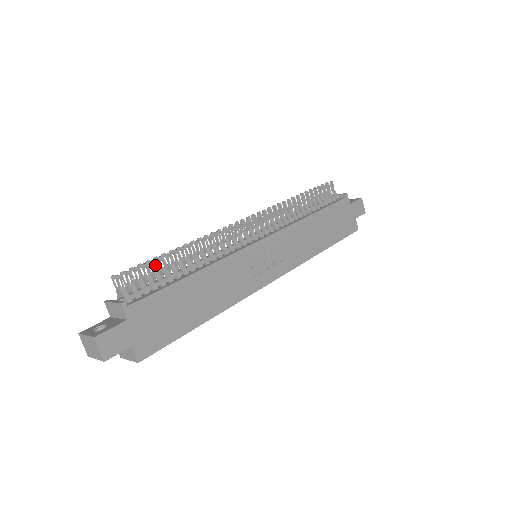
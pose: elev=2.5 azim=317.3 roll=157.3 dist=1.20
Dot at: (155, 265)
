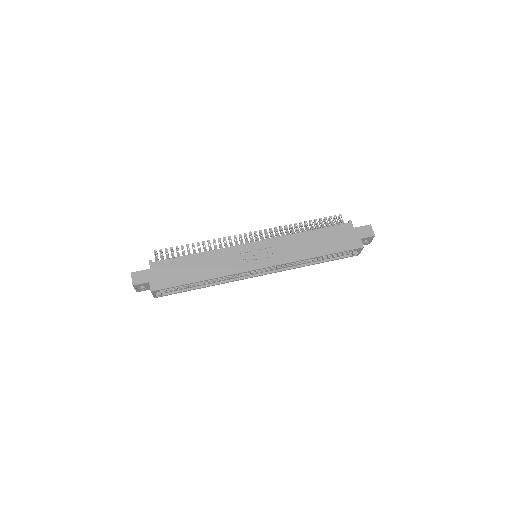
Dot at: (178, 249)
